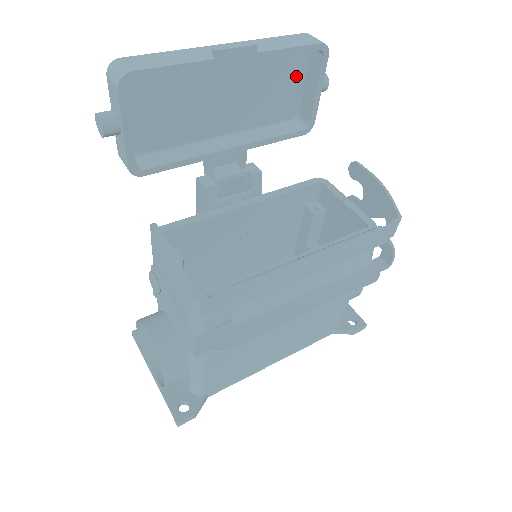
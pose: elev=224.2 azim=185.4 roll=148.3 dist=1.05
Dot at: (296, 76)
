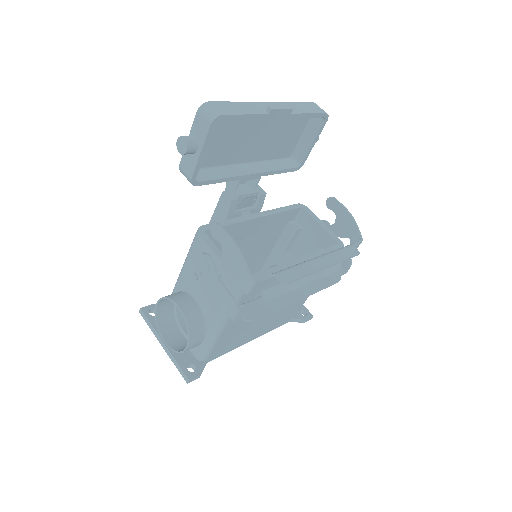
Dot at: (300, 129)
